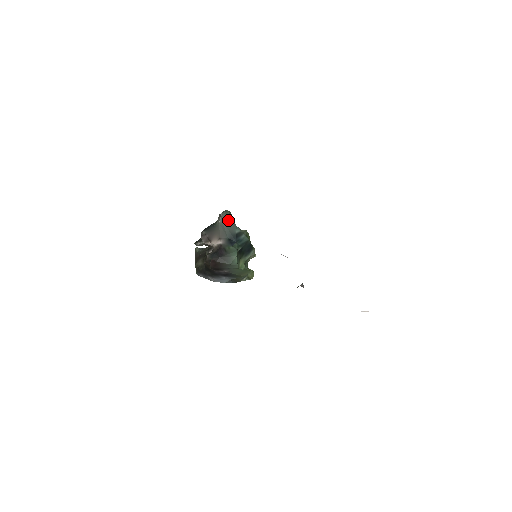
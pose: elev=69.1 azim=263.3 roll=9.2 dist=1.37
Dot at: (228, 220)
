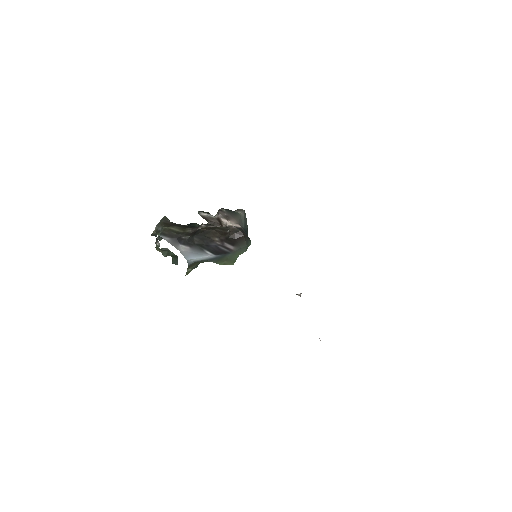
Dot at: (246, 218)
